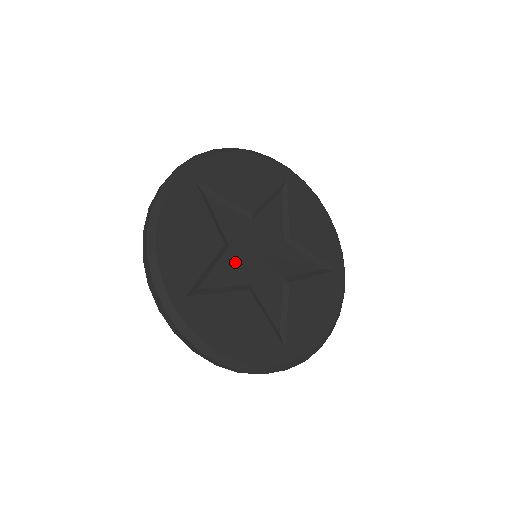
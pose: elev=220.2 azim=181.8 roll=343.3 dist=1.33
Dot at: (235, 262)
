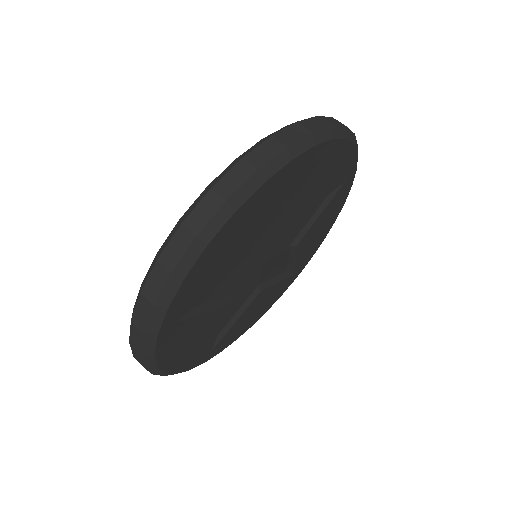
Dot at: (240, 273)
